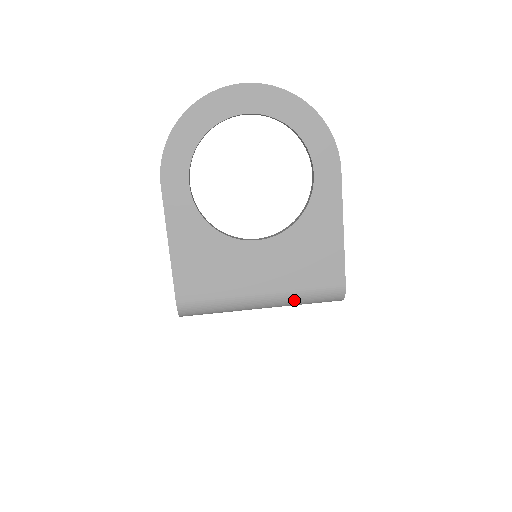
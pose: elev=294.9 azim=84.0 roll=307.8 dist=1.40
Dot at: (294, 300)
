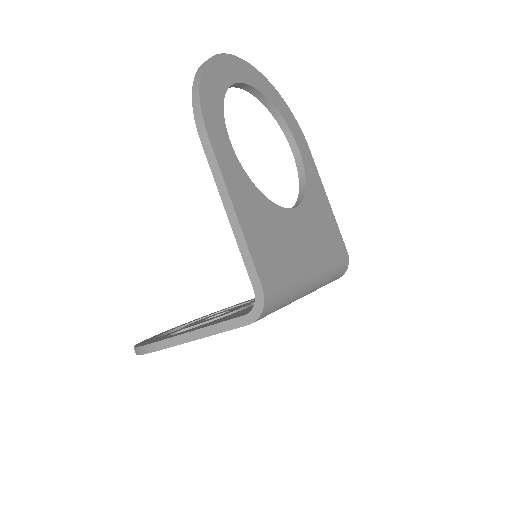
Dot at: (328, 274)
